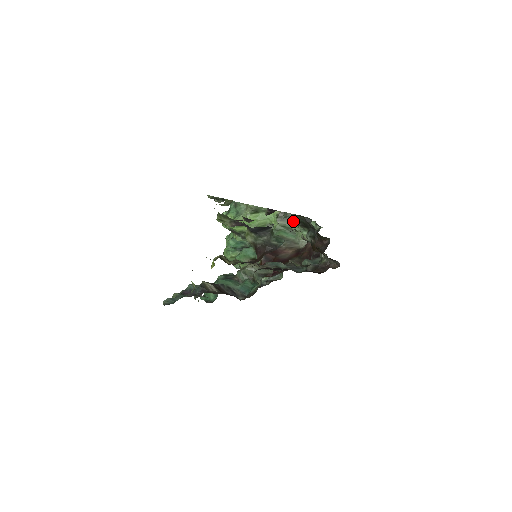
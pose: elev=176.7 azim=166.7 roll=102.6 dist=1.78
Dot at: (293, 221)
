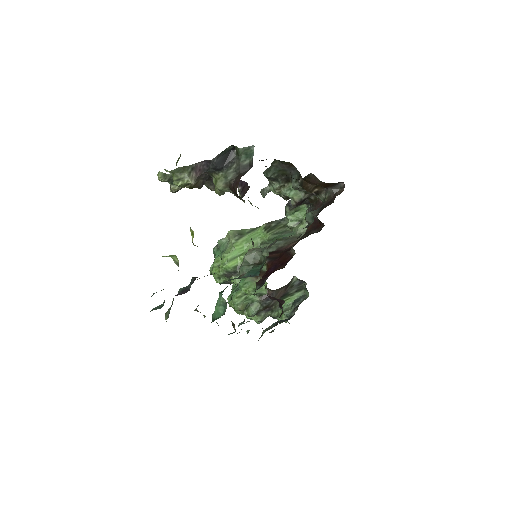
Dot at: (273, 192)
